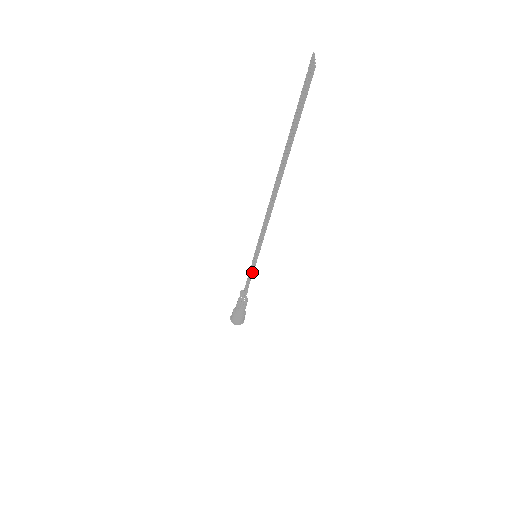
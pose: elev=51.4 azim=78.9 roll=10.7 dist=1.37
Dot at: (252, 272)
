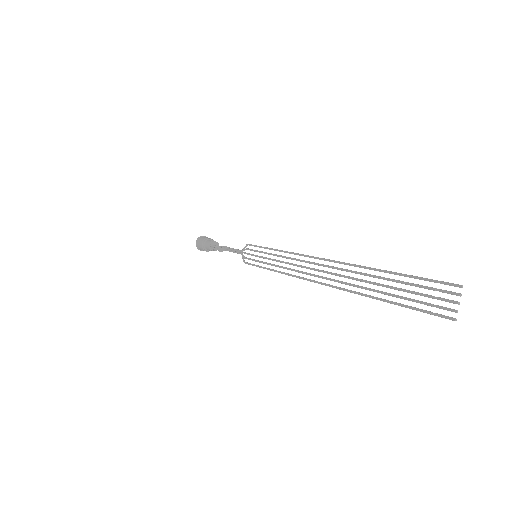
Dot at: (245, 263)
